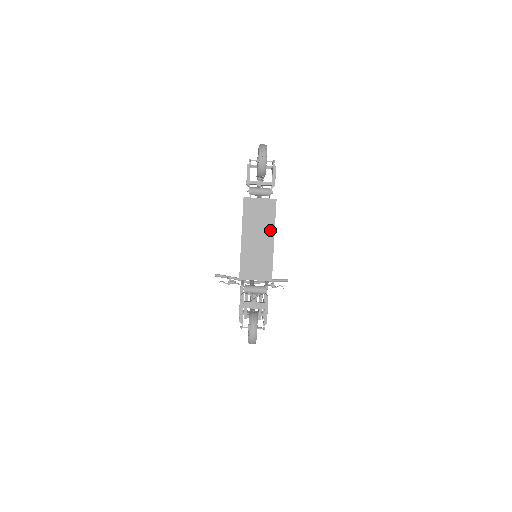
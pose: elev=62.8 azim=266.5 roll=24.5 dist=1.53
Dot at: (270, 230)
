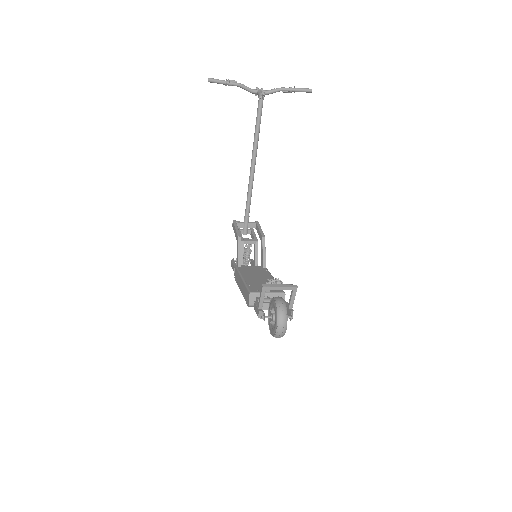
Dot at: occluded
